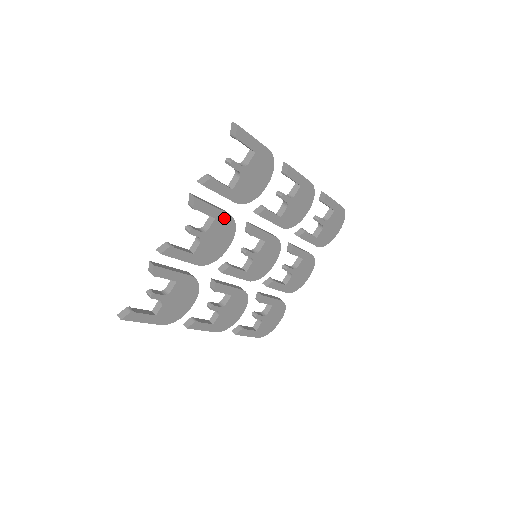
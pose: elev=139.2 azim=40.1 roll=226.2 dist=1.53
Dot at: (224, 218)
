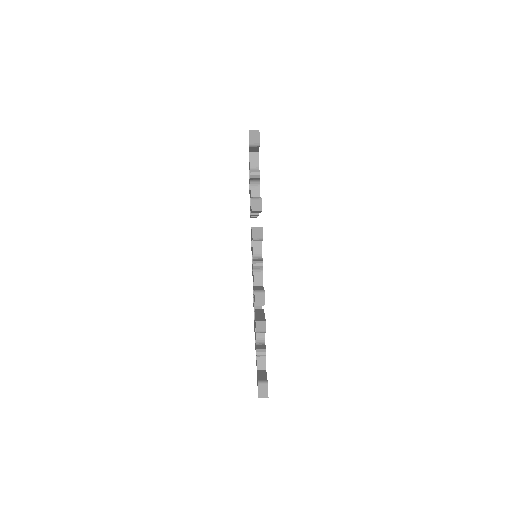
Dot at: occluded
